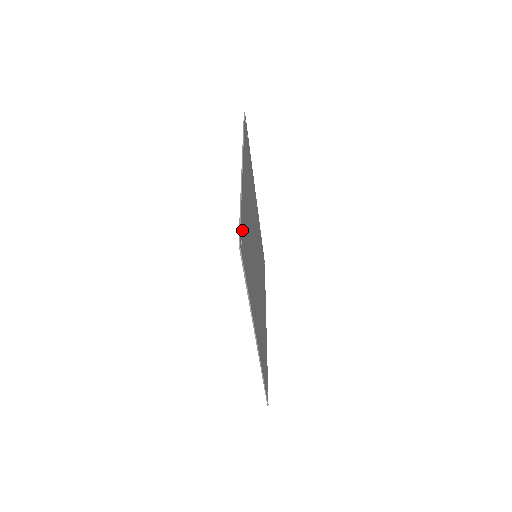
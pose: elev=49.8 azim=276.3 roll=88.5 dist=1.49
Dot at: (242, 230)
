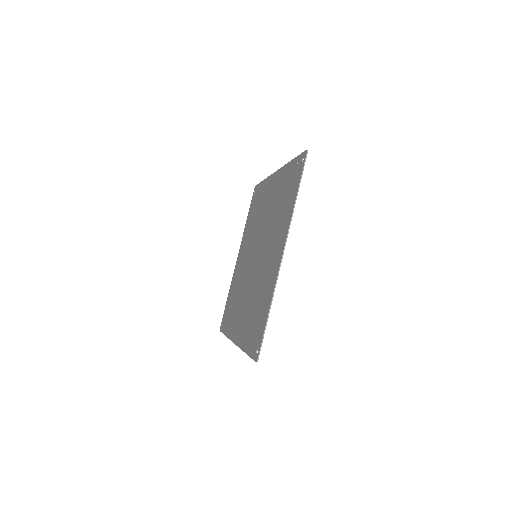
Dot at: (261, 334)
